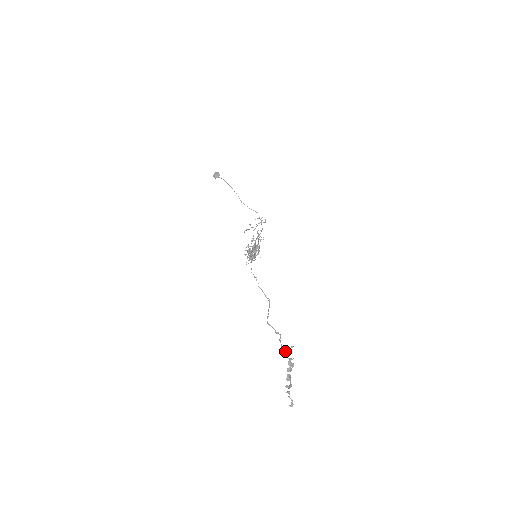
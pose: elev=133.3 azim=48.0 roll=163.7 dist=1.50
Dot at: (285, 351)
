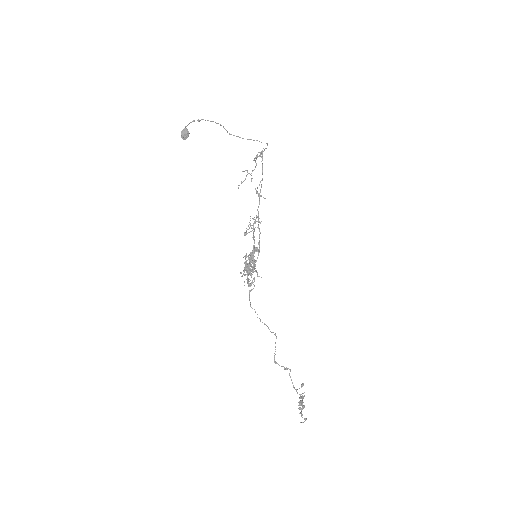
Dot at: occluded
